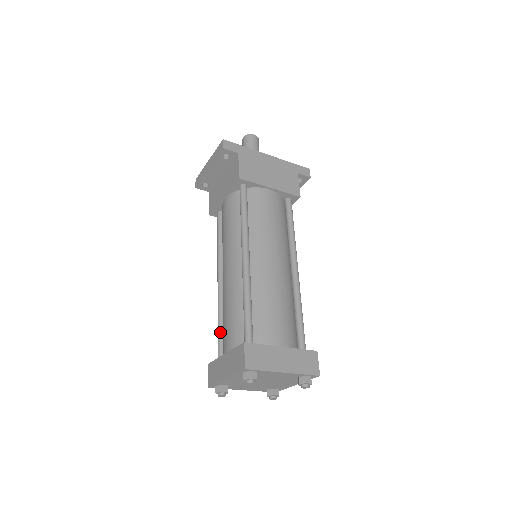
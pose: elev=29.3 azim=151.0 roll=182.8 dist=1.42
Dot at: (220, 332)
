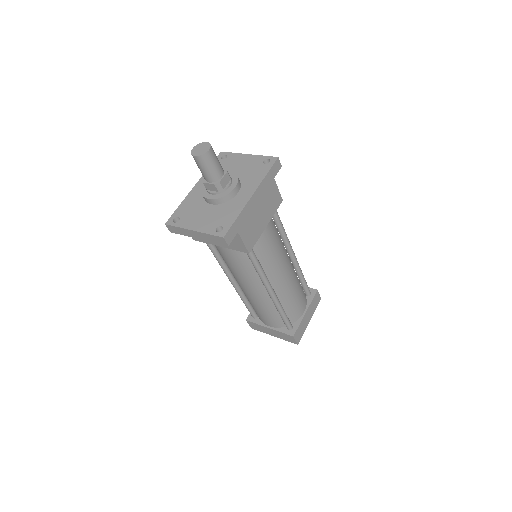
Dot at: (249, 307)
